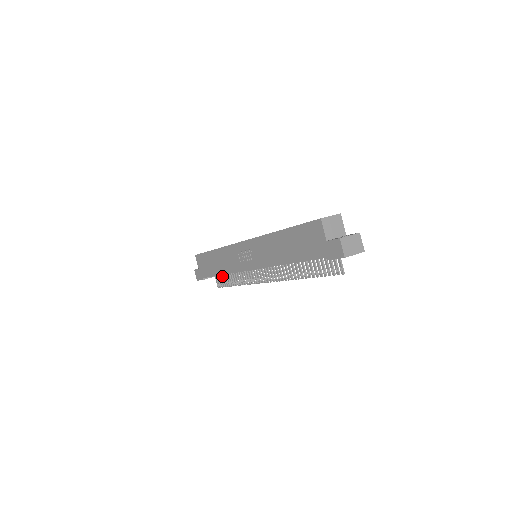
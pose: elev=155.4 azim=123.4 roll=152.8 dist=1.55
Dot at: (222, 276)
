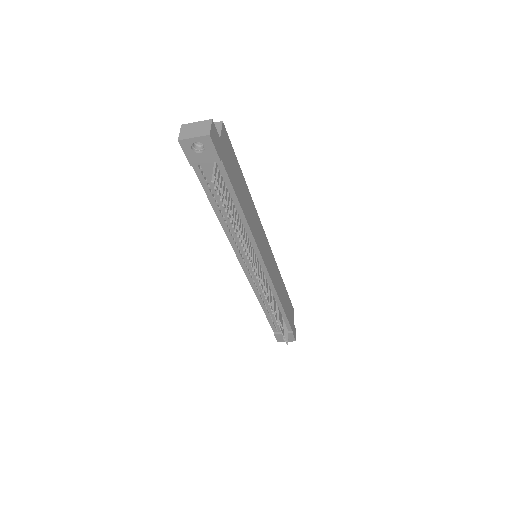
Dot at: (284, 324)
